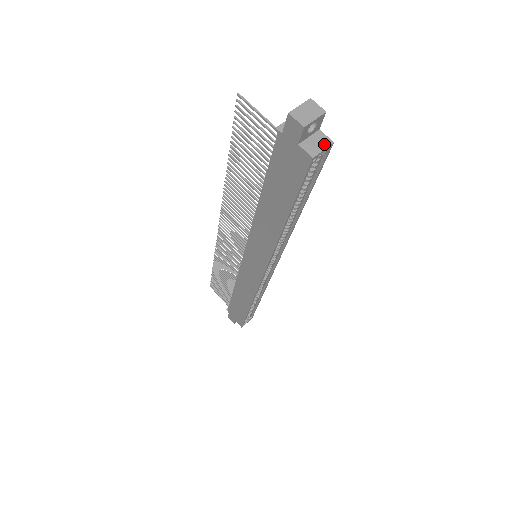
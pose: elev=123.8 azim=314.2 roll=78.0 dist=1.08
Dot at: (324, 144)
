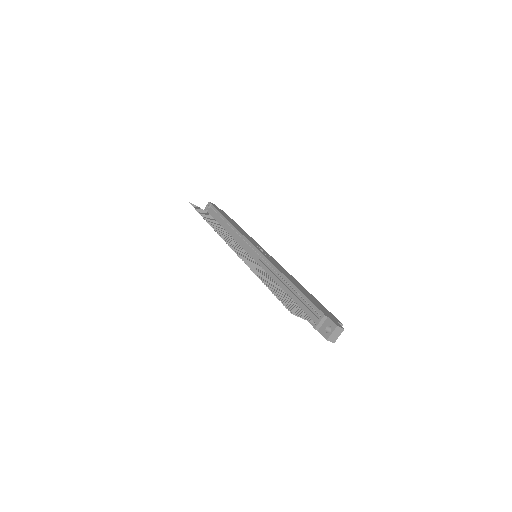
Dot at: occluded
